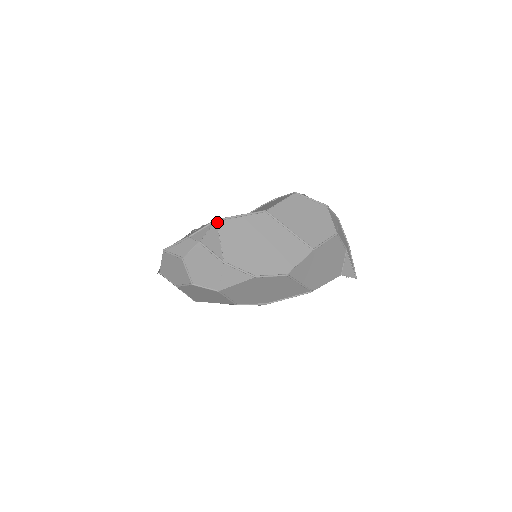
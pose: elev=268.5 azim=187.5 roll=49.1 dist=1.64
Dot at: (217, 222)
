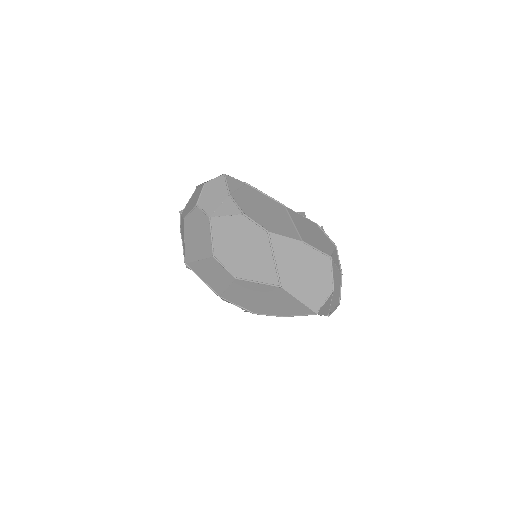
Dot at: (246, 184)
